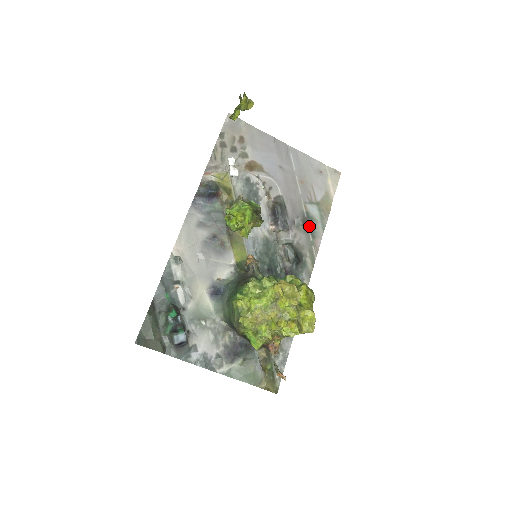
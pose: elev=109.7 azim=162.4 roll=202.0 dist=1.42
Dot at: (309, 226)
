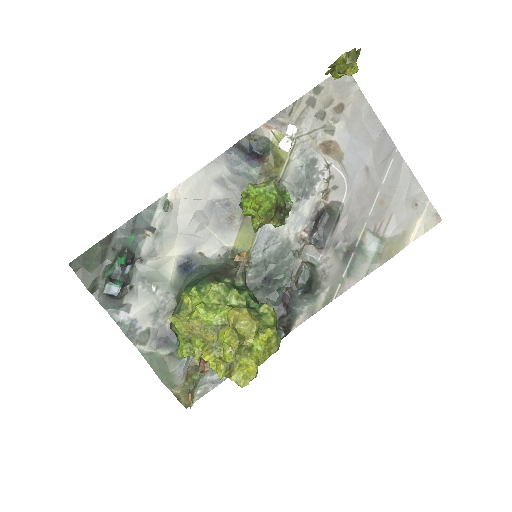
Dot at: (352, 259)
